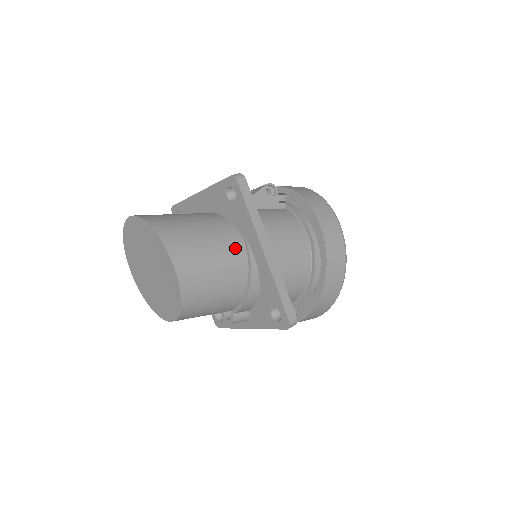
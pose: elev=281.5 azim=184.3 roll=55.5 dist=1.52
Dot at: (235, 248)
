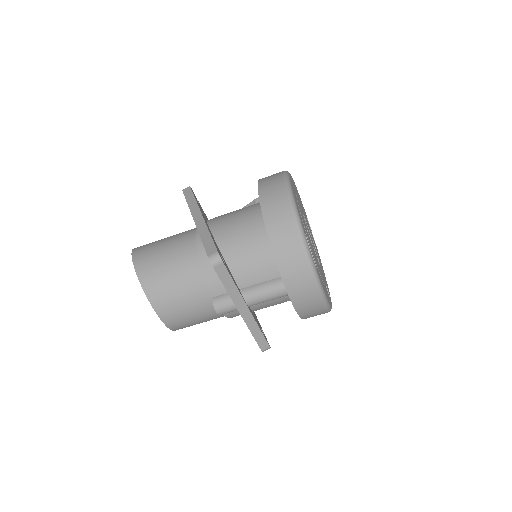
Dot at: (188, 235)
